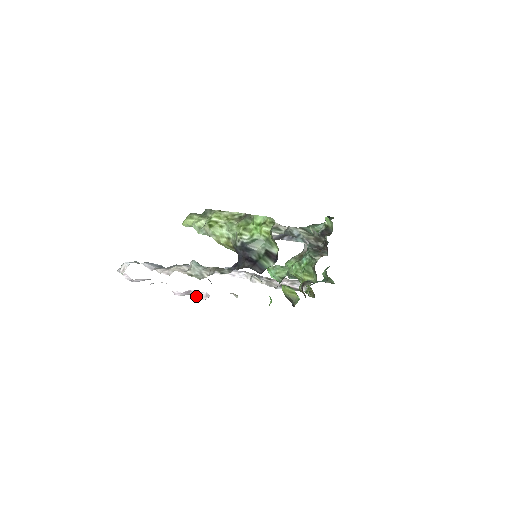
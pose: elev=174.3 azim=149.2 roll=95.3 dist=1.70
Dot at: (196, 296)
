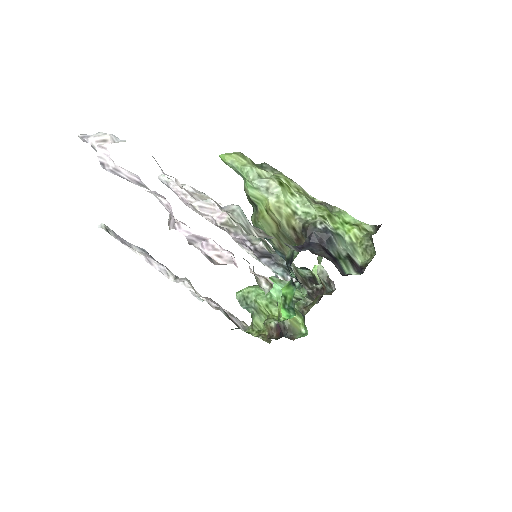
Dot at: (212, 251)
